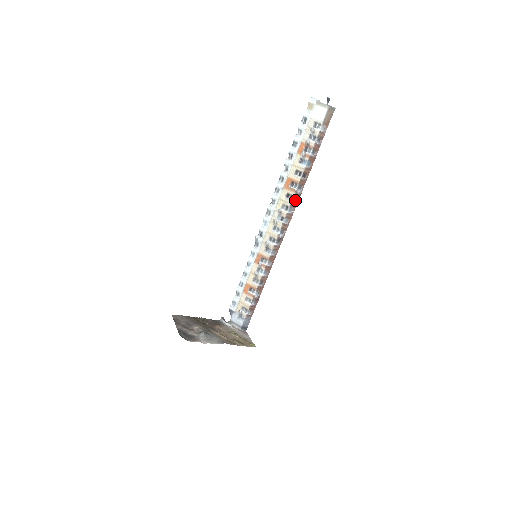
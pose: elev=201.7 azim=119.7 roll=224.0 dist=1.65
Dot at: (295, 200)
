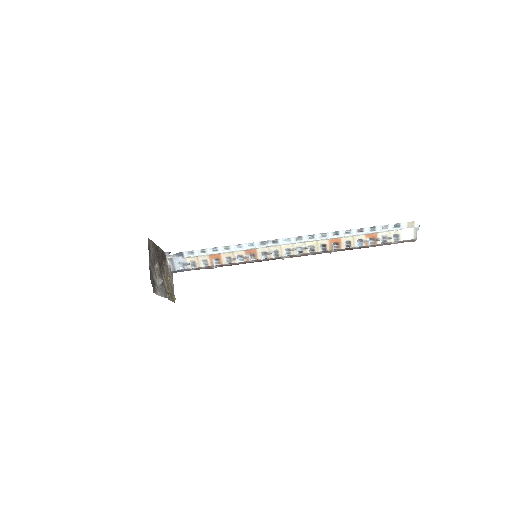
Dot at: (322, 251)
